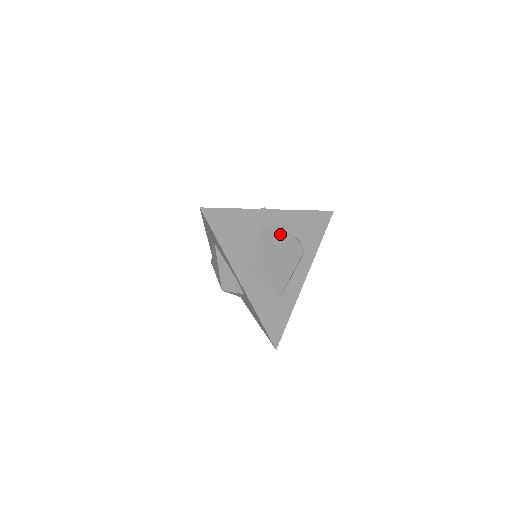
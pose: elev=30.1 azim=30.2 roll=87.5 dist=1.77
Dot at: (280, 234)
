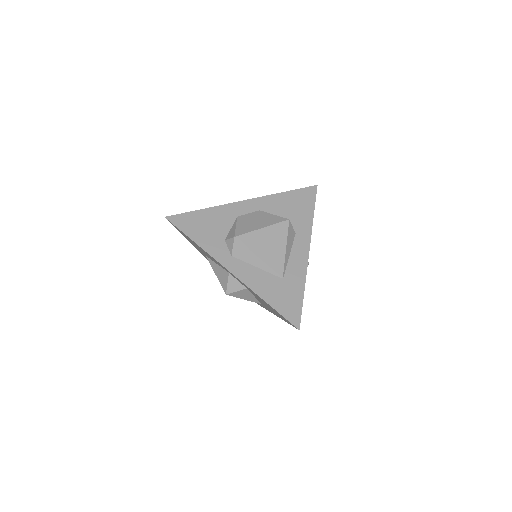
Dot at: (258, 217)
